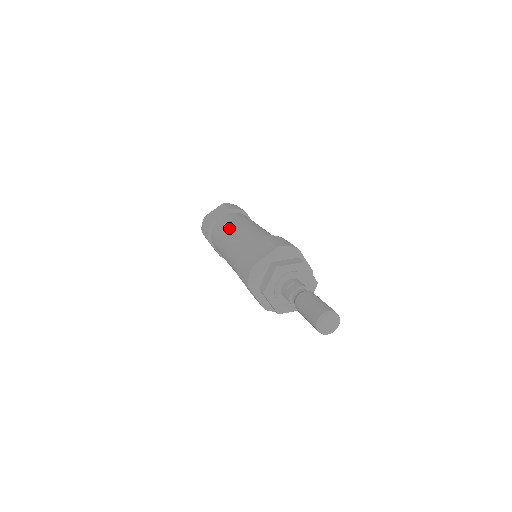
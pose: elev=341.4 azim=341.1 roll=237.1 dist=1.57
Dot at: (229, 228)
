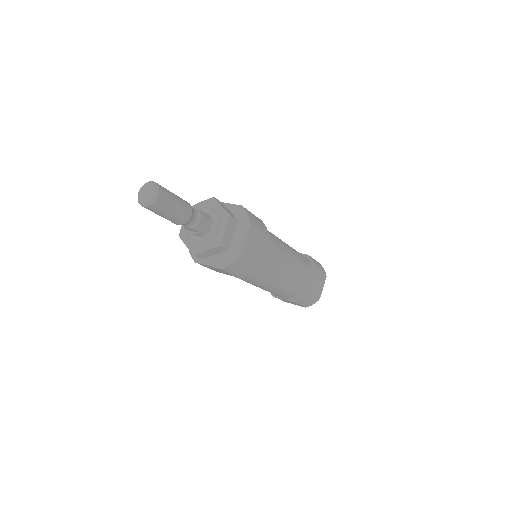
Dot at: occluded
